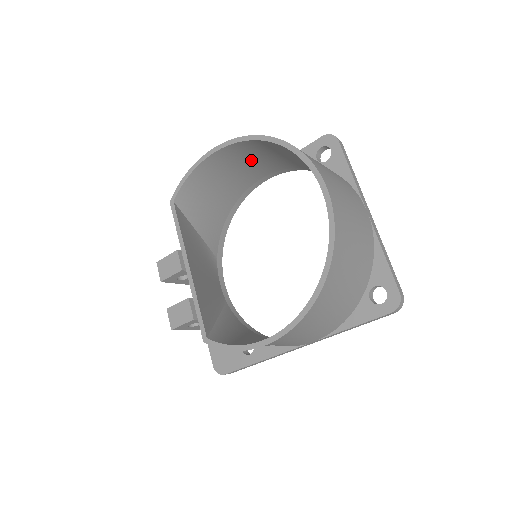
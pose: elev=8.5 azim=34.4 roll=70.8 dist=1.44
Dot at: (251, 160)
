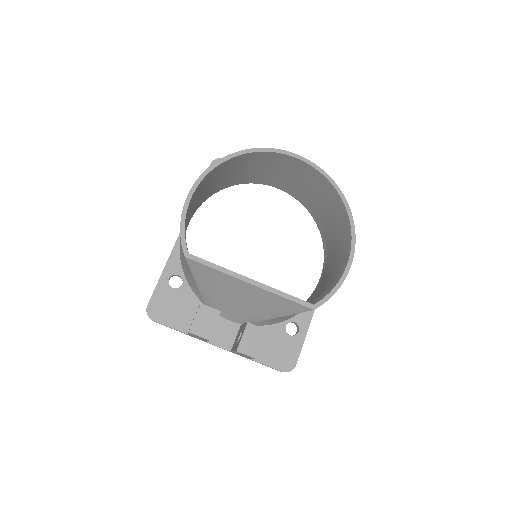
Dot at: (199, 196)
